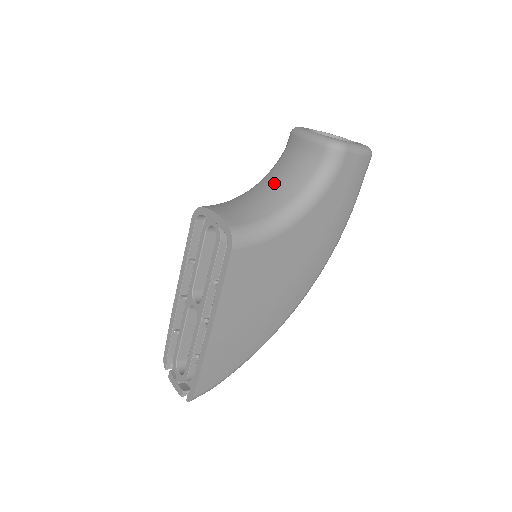
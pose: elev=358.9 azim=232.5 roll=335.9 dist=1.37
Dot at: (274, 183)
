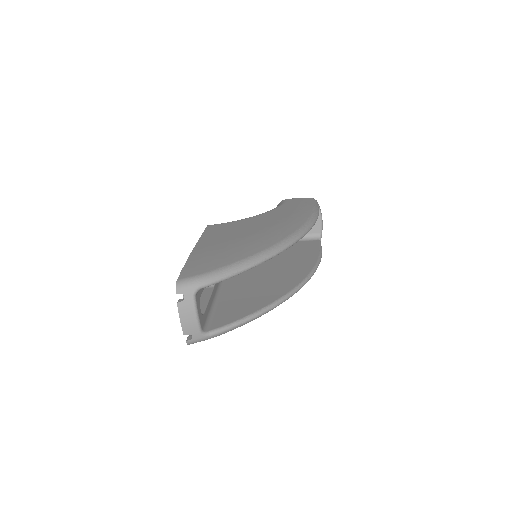
Dot at: occluded
